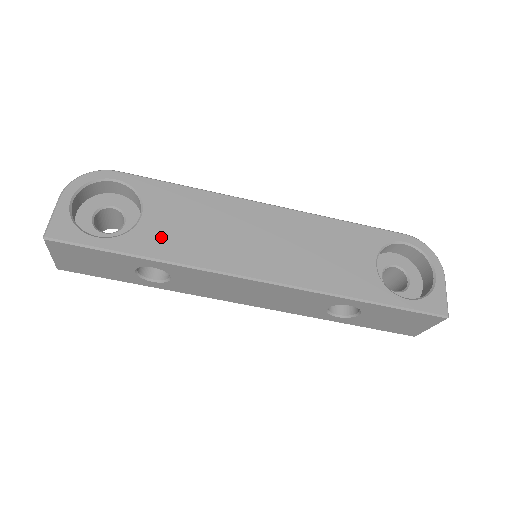
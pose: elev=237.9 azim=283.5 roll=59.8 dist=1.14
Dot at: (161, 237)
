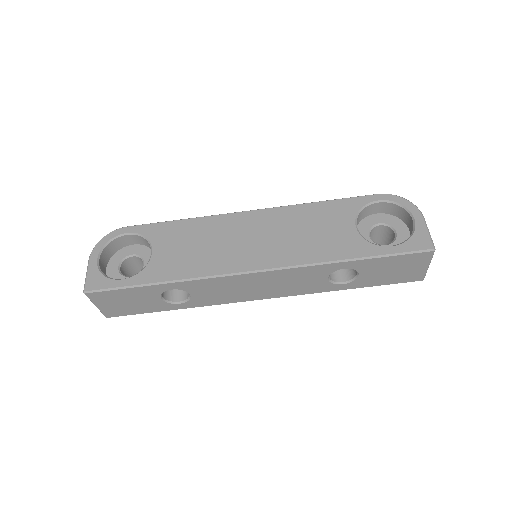
Dot at: (170, 264)
